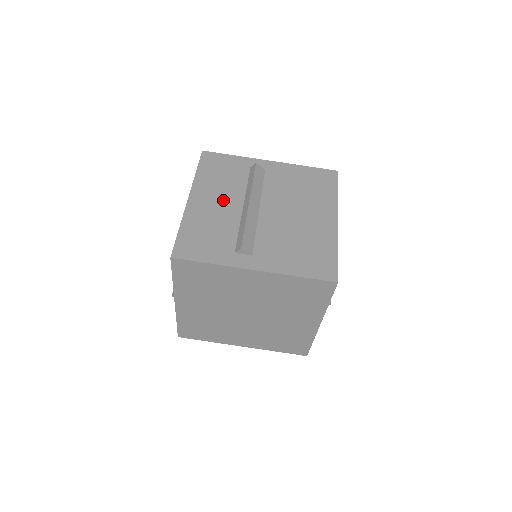
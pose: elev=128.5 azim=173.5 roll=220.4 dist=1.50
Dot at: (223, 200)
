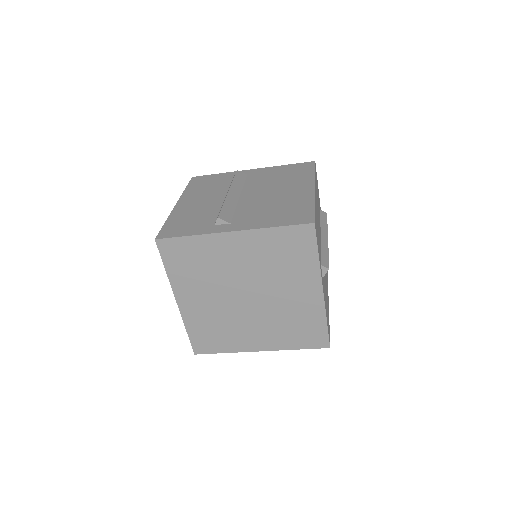
Dot at: (207, 198)
